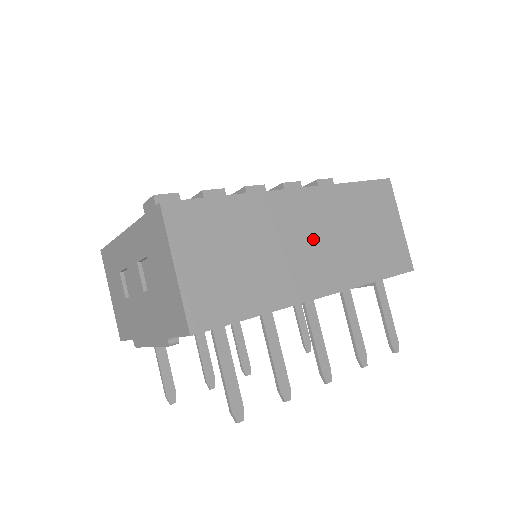
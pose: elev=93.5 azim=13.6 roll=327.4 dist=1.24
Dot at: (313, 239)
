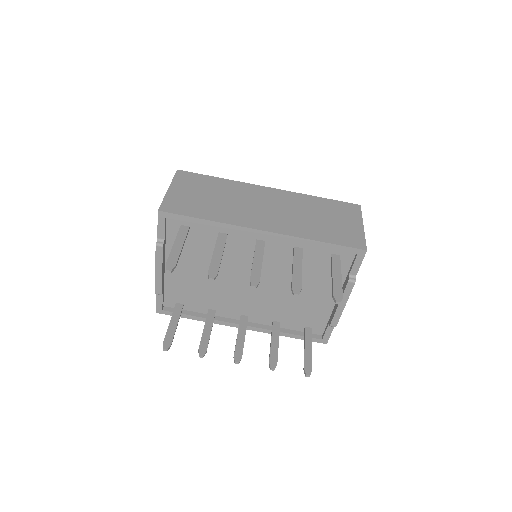
Dot at: (271, 208)
